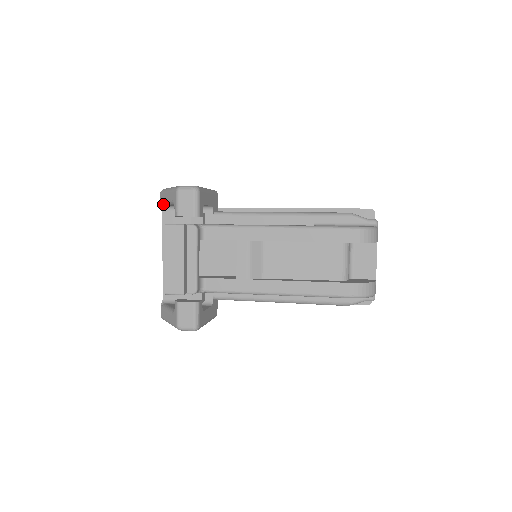
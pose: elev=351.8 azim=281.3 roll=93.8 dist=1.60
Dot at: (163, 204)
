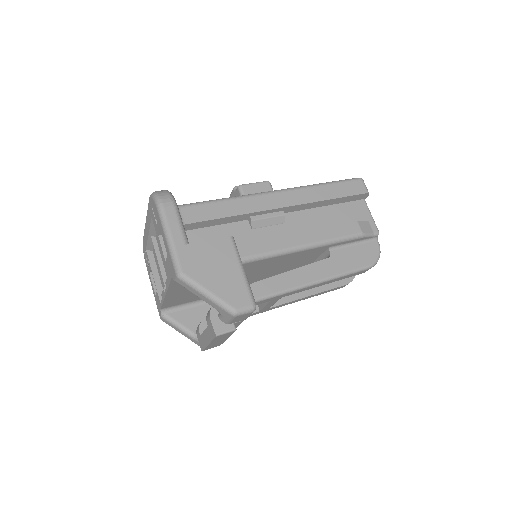
Dot at: (181, 284)
